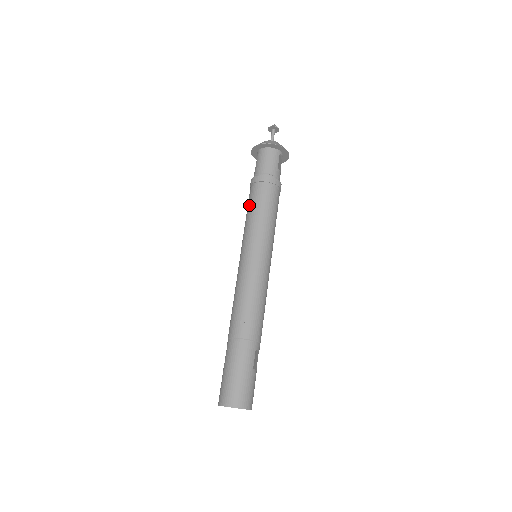
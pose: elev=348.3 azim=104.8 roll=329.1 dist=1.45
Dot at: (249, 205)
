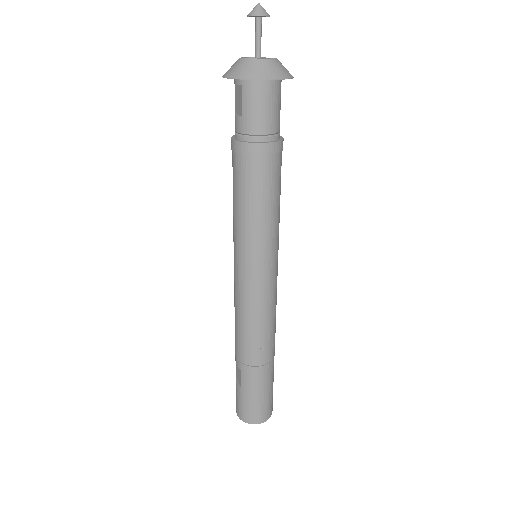
Dot at: (246, 193)
